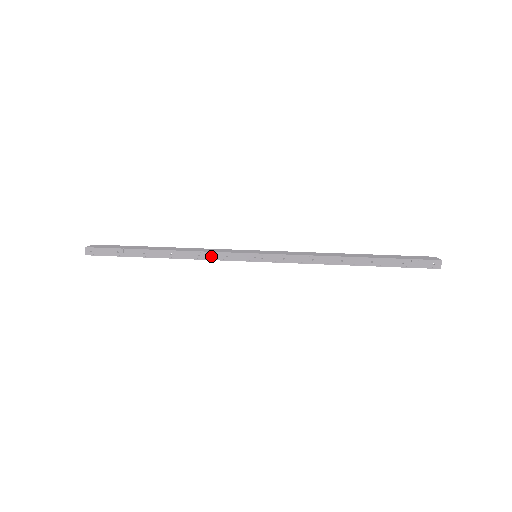
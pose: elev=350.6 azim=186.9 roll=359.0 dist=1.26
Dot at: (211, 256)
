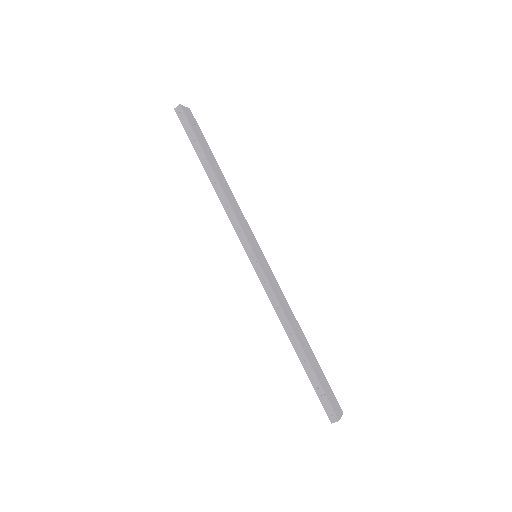
Dot at: (233, 218)
